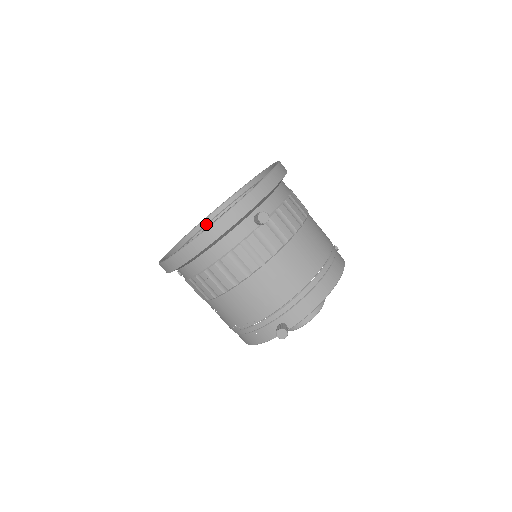
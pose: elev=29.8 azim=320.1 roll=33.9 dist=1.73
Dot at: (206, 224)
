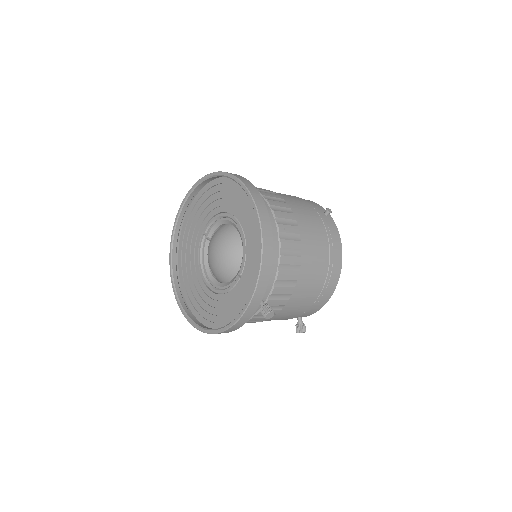
Dot at: (187, 207)
